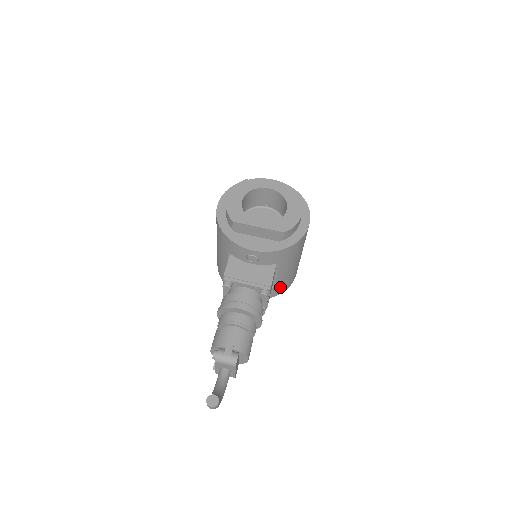
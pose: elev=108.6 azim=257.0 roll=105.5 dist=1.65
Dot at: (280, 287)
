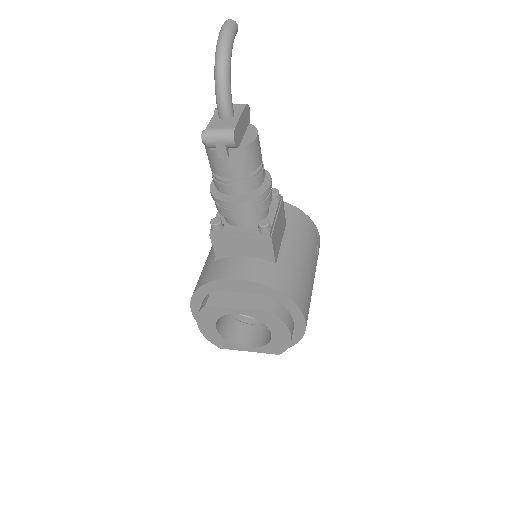
Dot at: (286, 277)
